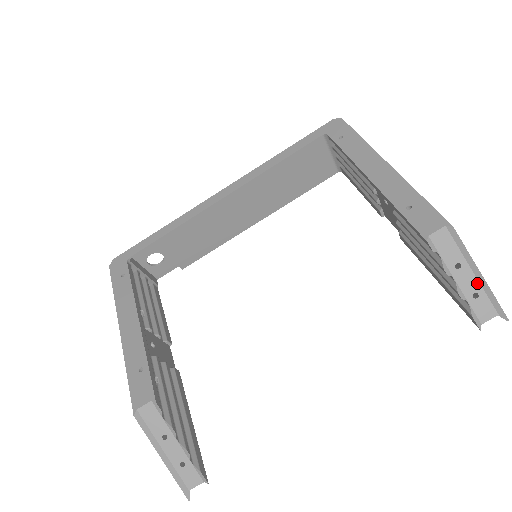
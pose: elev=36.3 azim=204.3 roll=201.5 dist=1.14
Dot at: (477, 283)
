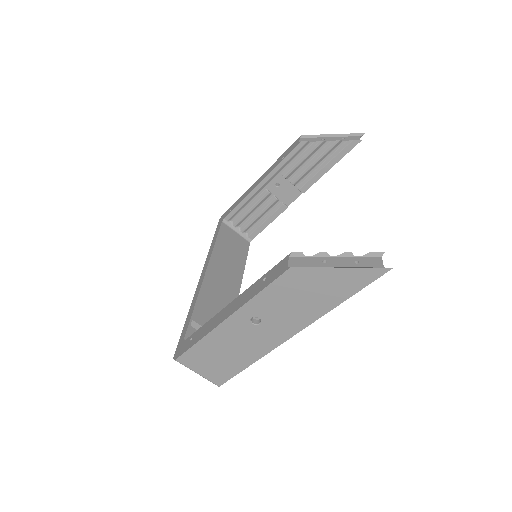
Dot at: (337, 137)
